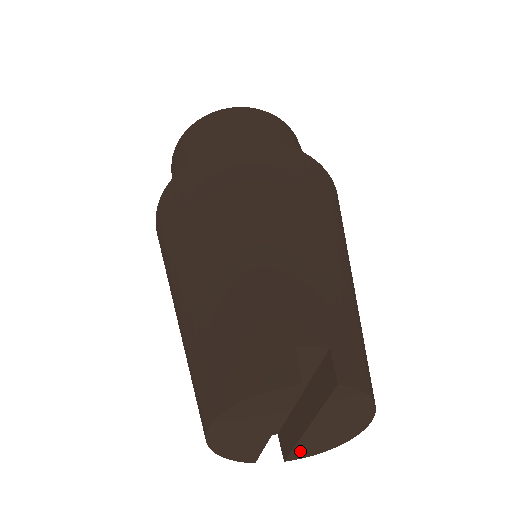
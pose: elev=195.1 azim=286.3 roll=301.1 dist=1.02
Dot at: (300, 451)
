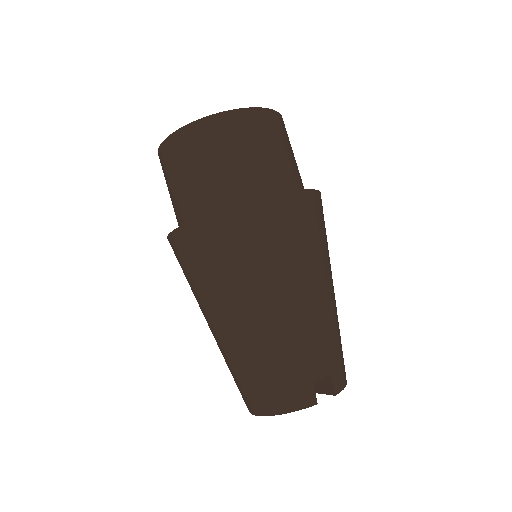
Dot at: occluded
